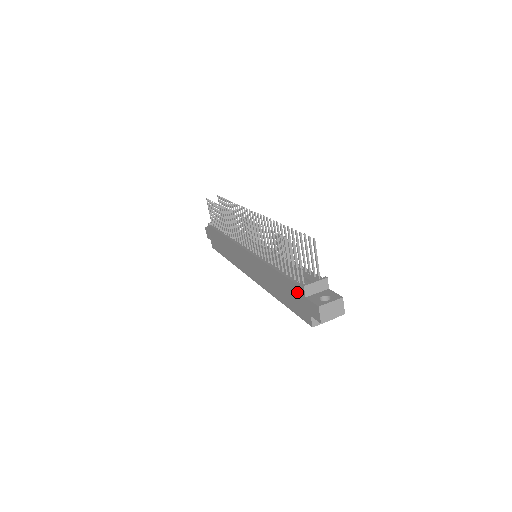
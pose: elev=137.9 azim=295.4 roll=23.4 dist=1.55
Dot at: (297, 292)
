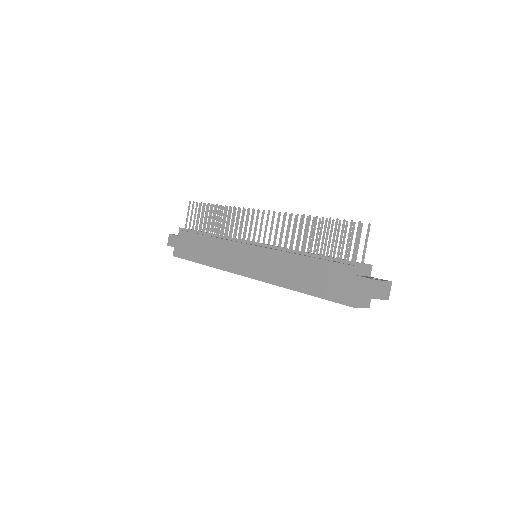
Dot at: (341, 272)
